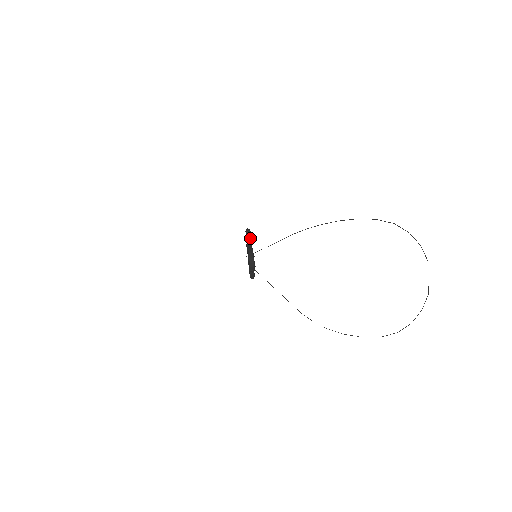
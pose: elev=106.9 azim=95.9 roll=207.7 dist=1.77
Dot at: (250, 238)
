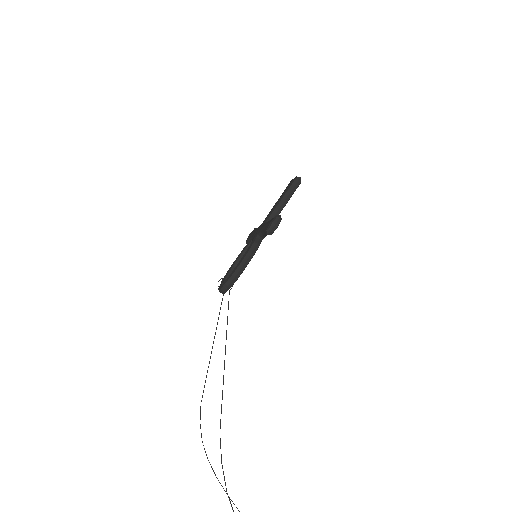
Dot at: occluded
